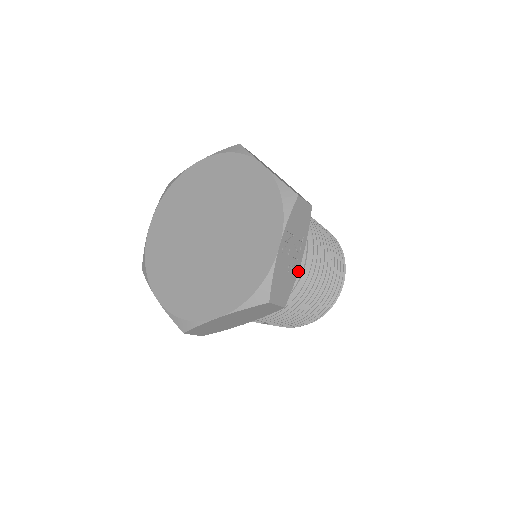
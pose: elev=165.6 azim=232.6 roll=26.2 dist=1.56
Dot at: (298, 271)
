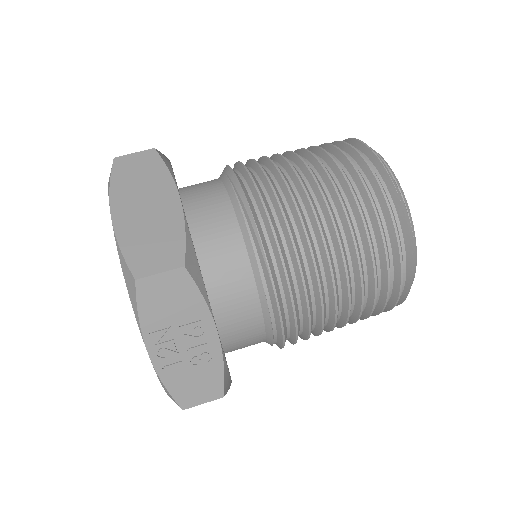
Dot at: (221, 351)
